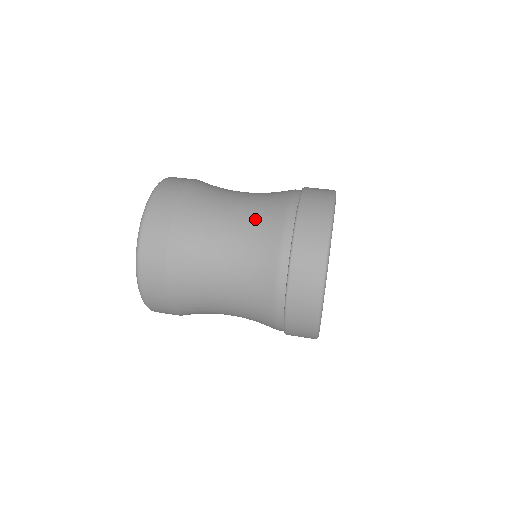
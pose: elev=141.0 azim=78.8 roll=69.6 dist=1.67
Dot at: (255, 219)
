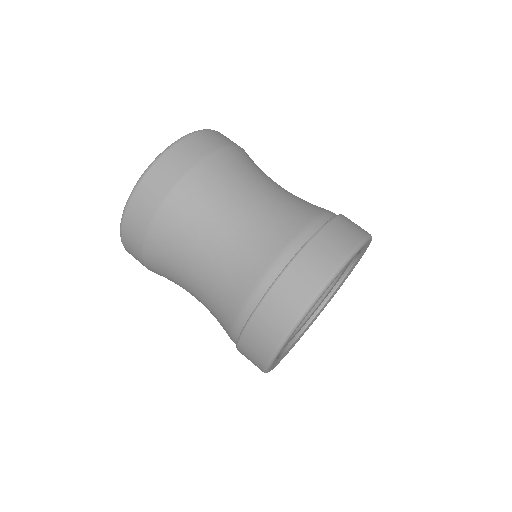
Dot at: (213, 296)
